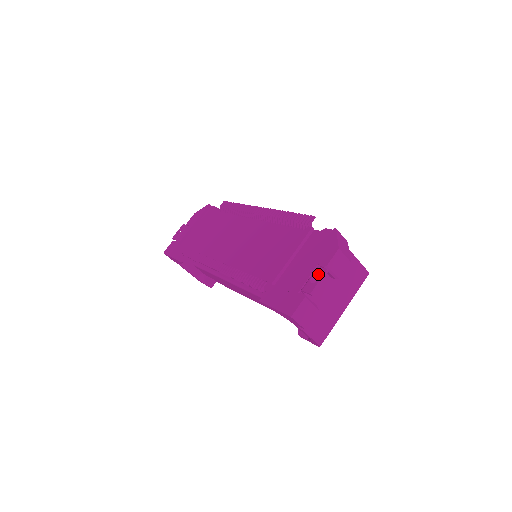
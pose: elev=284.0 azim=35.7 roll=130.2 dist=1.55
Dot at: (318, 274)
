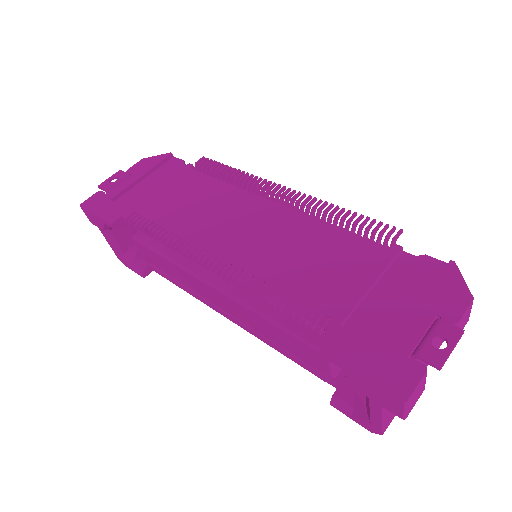
Dot at: (447, 334)
